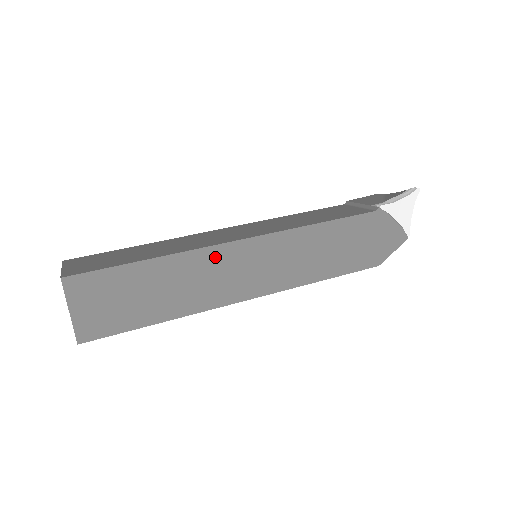
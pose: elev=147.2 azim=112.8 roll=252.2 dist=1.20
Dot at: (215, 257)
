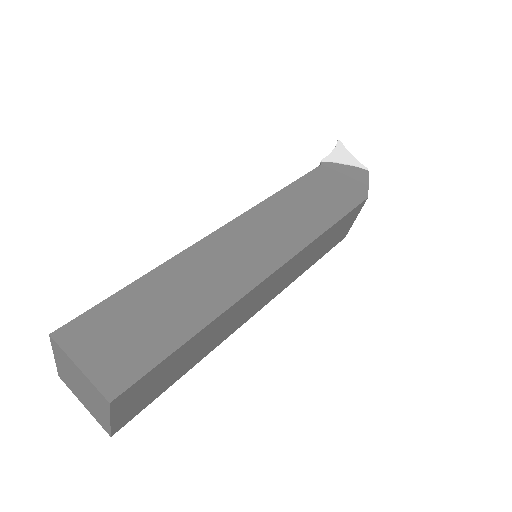
Dot at: (208, 250)
